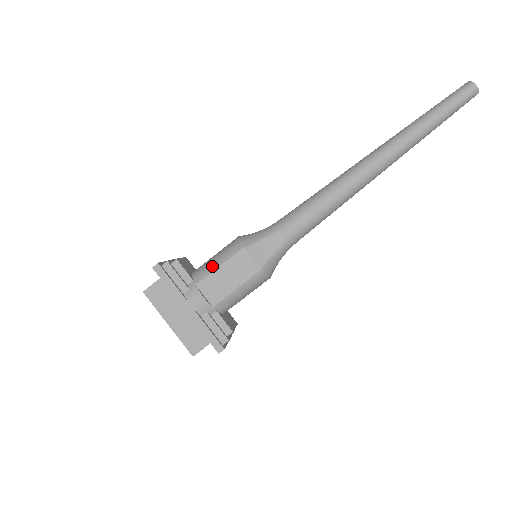
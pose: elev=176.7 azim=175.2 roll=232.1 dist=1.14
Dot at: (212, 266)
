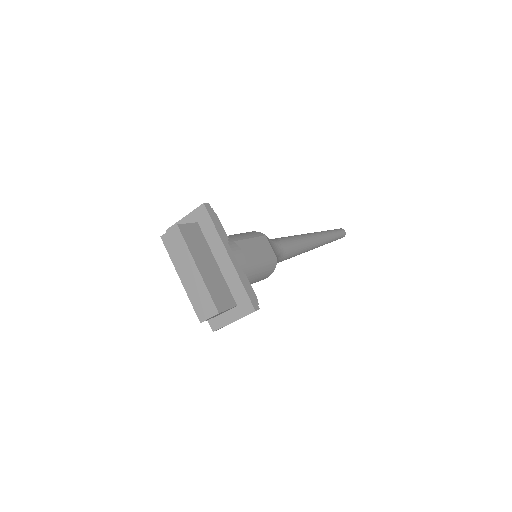
Dot at: (243, 236)
